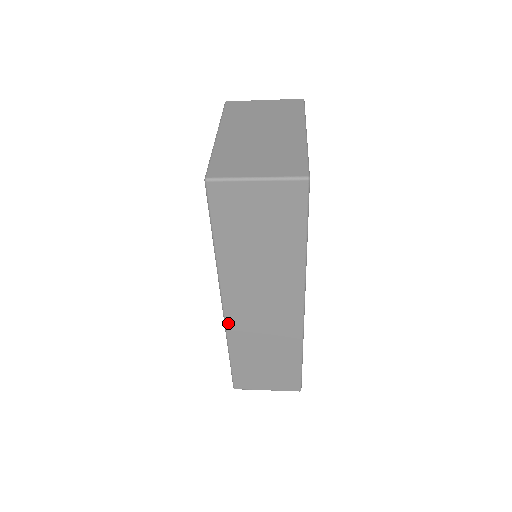
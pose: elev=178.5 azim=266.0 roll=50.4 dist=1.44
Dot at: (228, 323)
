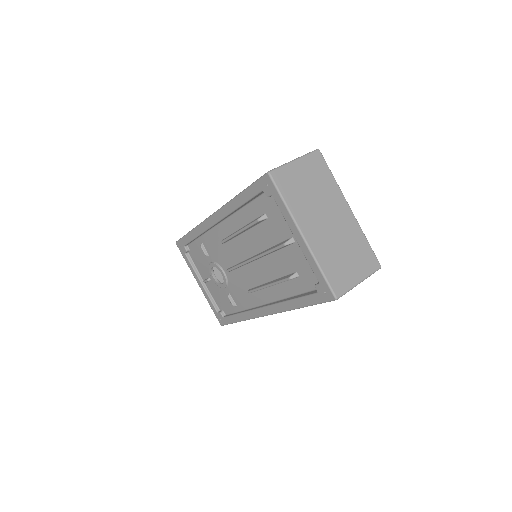
Dot at: occluded
